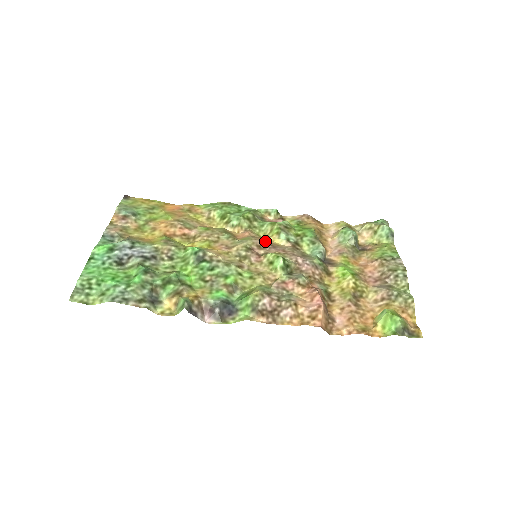
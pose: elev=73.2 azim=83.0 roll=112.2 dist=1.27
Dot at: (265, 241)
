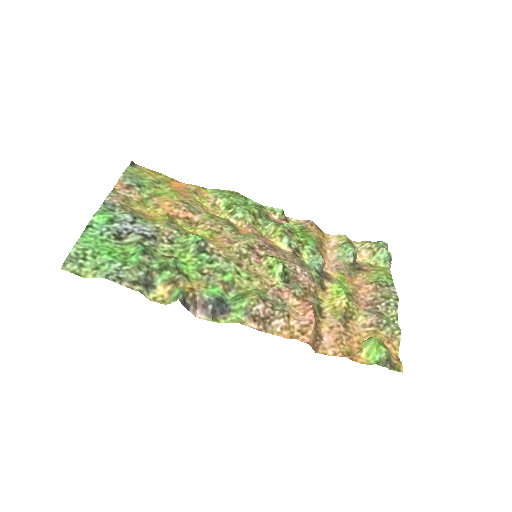
Dot at: (267, 242)
